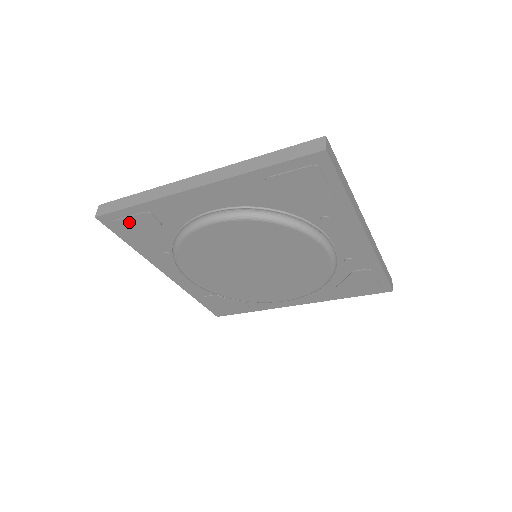
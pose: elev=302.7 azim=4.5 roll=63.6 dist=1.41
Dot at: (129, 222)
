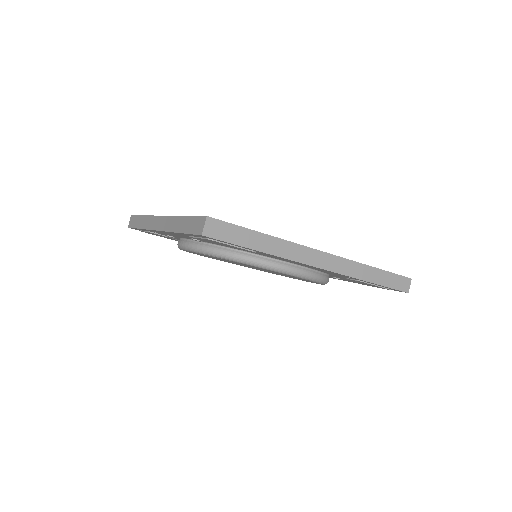
Dot at: (224, 244)
